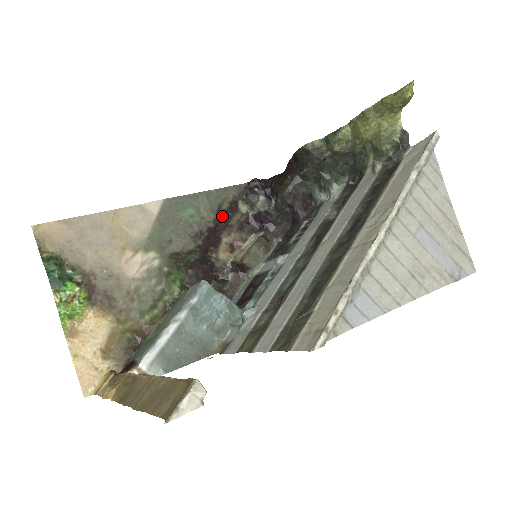
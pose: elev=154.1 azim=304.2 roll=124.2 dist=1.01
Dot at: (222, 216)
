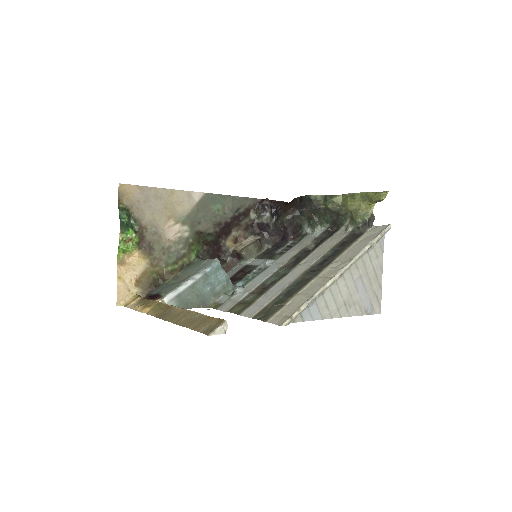
Dot at: (237, 216)
